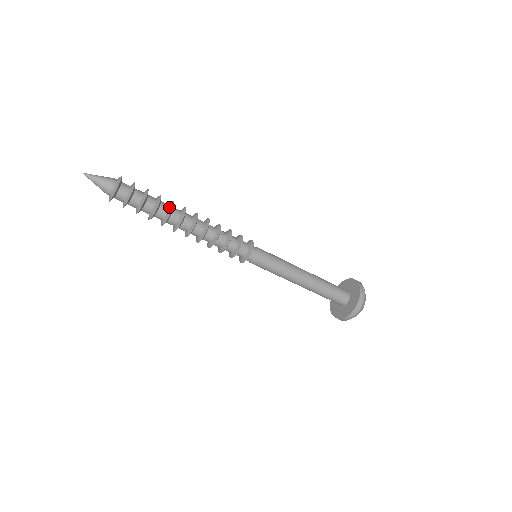
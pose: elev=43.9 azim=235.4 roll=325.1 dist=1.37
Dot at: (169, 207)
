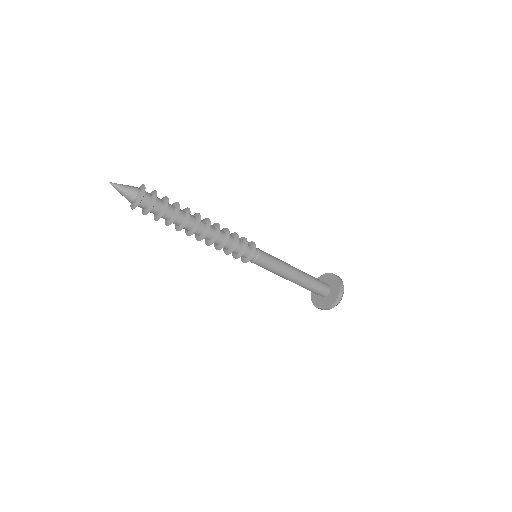
Dot at: (186, 213)
